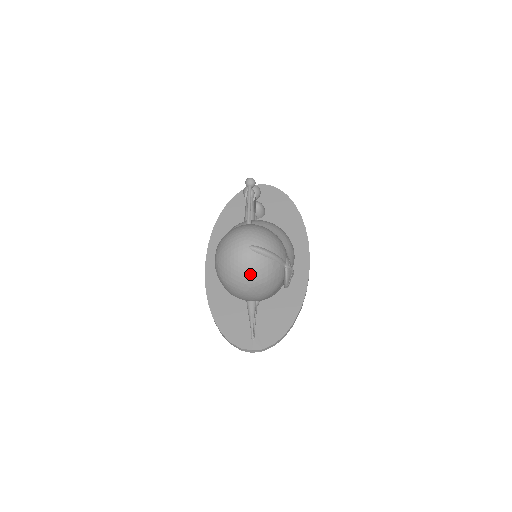
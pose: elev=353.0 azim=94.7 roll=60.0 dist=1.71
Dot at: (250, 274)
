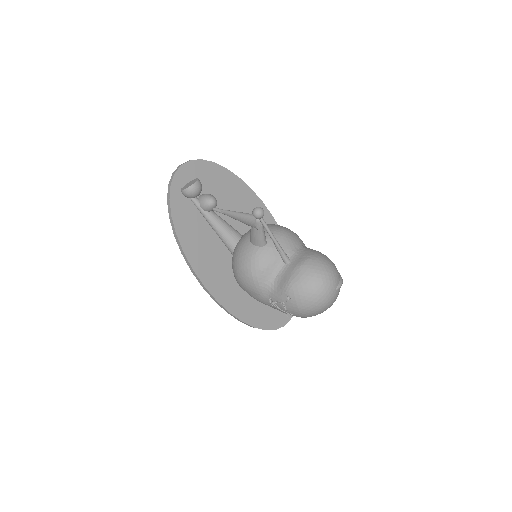
Dot at: occluded
